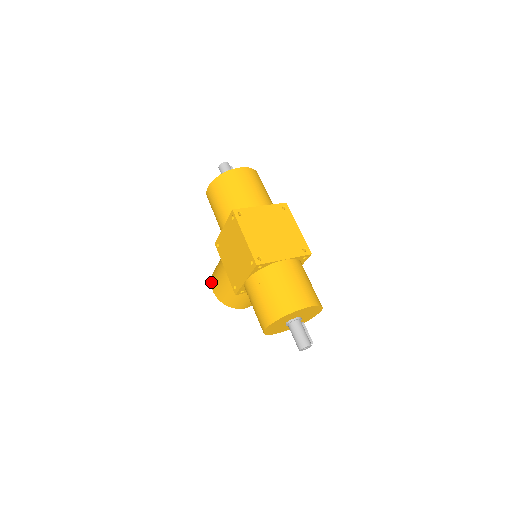
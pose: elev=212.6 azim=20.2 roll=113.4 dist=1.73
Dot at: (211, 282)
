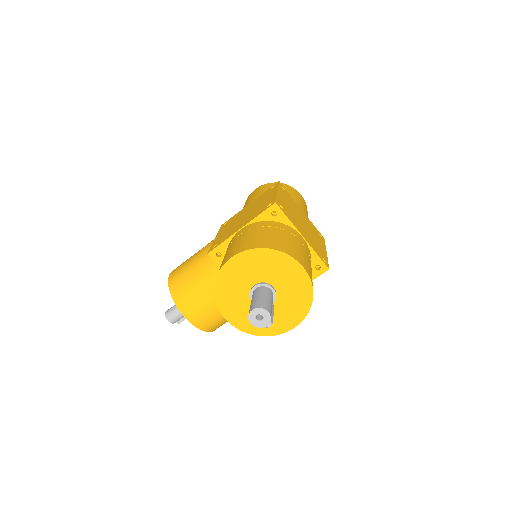
Dot at: occluded
